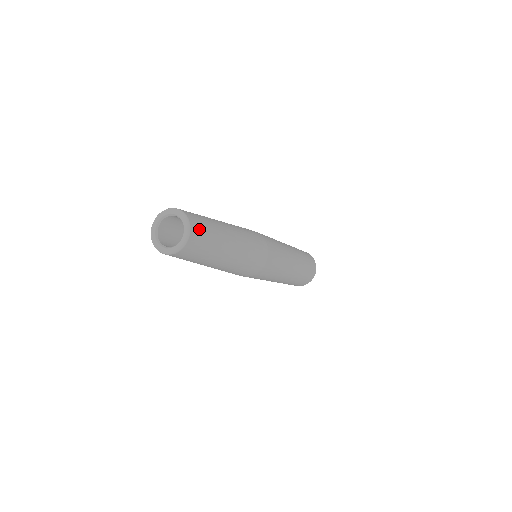
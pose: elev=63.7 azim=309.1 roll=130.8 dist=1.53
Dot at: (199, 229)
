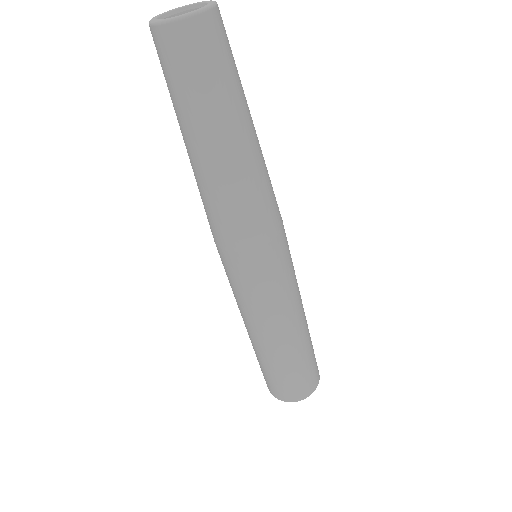
Dot at: occluded
